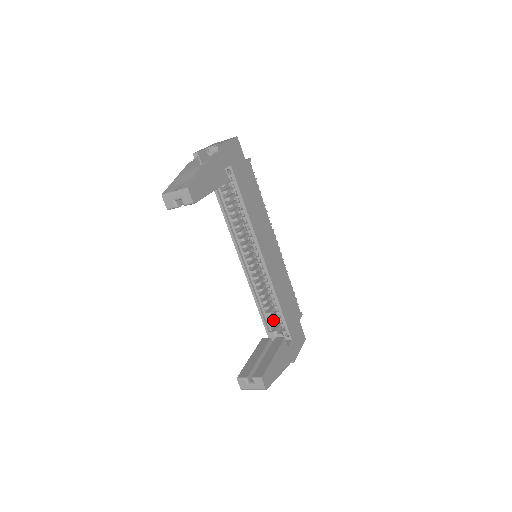
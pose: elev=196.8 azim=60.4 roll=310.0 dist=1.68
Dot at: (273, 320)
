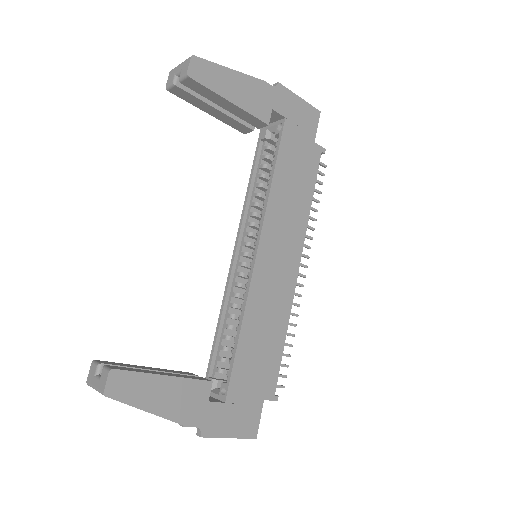
Dot at: (227, 368)
